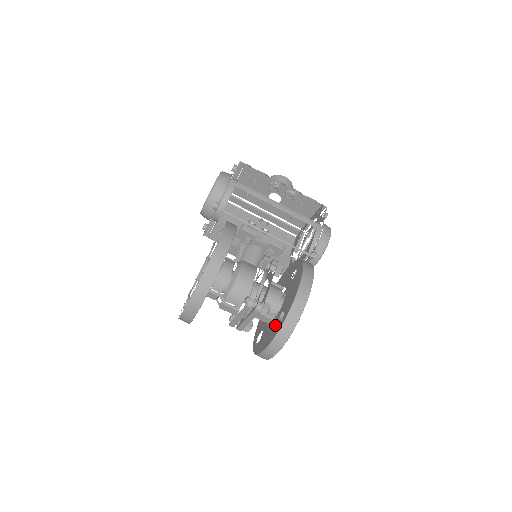
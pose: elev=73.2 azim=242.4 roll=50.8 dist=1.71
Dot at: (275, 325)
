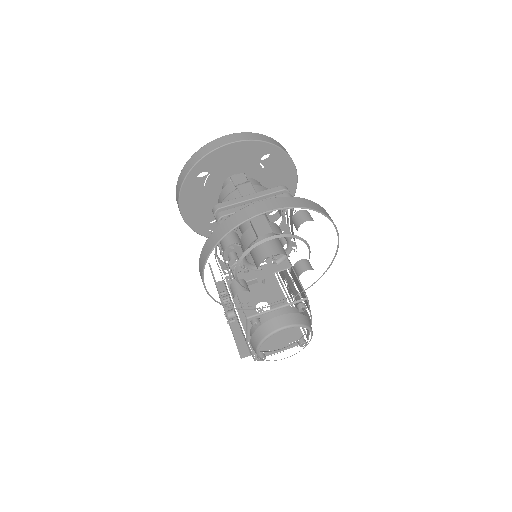
Dot at: occluded
